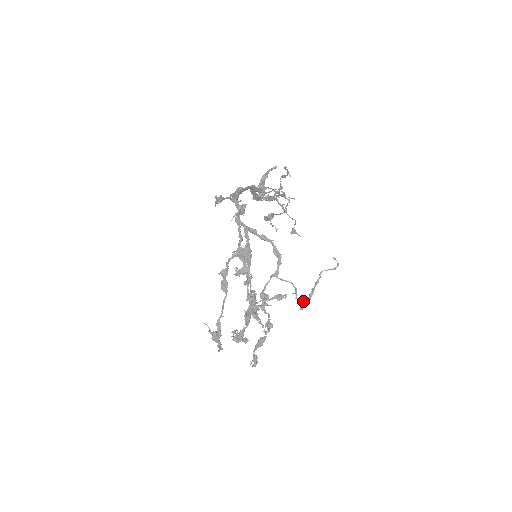
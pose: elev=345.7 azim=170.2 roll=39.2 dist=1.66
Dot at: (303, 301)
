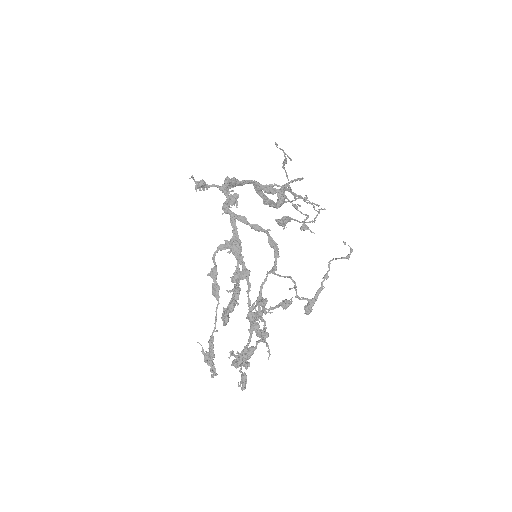
Dot at: occluded
